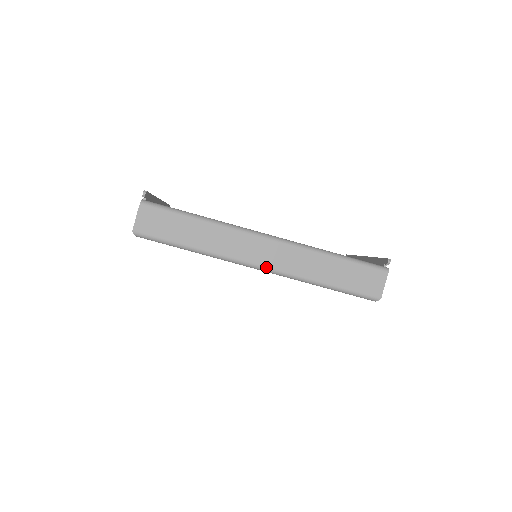
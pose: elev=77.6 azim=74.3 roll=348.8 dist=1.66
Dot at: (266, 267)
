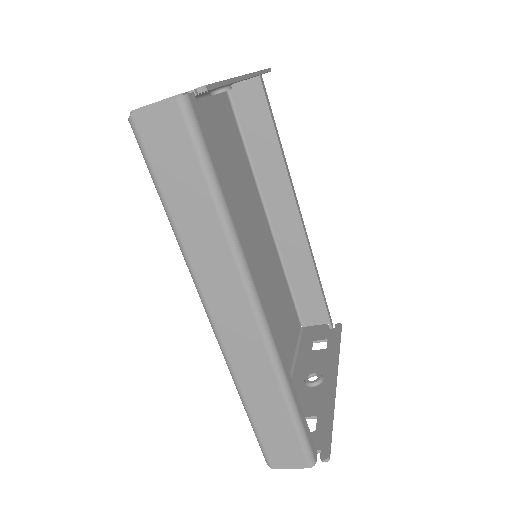
Dot at: (217, 330)
